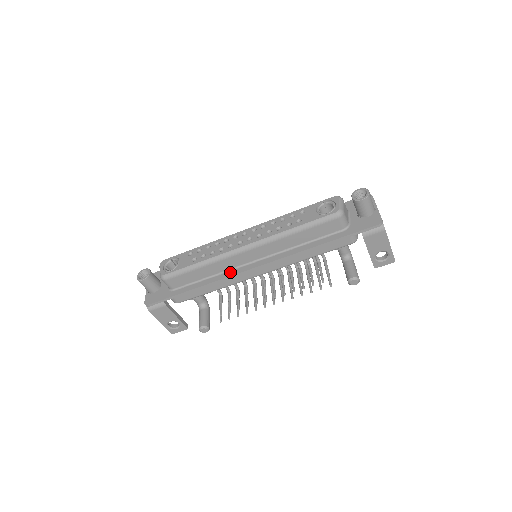
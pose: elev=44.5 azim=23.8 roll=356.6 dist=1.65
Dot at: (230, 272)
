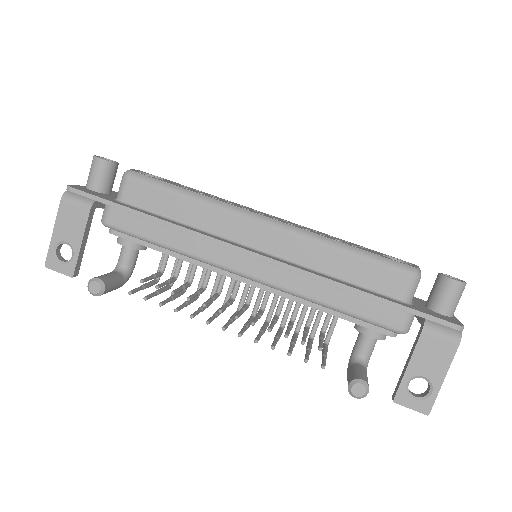
Dot at: (214, 235)
